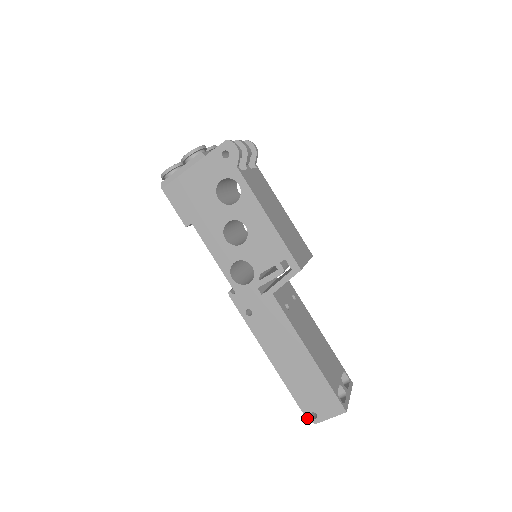
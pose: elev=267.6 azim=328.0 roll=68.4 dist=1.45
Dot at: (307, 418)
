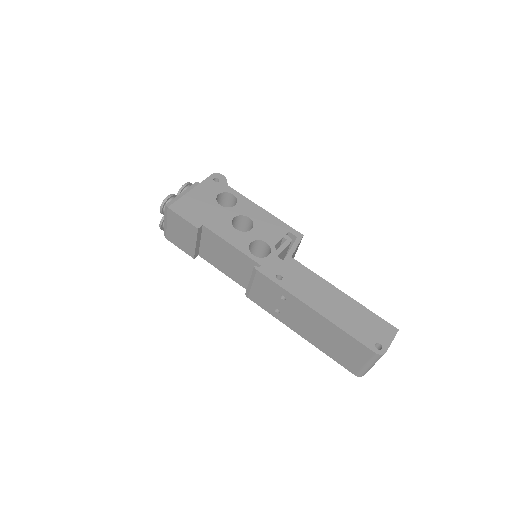
Dot at: (375, 352)
